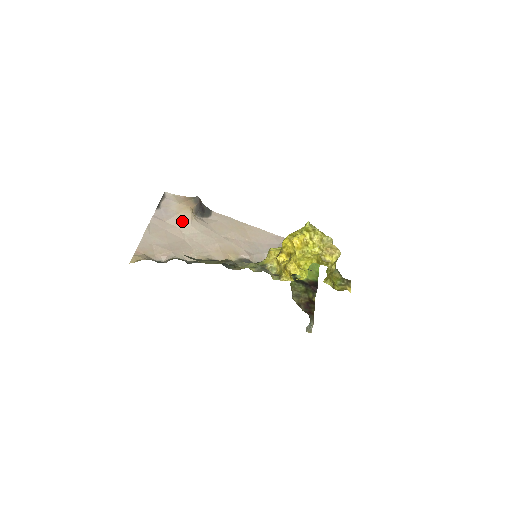
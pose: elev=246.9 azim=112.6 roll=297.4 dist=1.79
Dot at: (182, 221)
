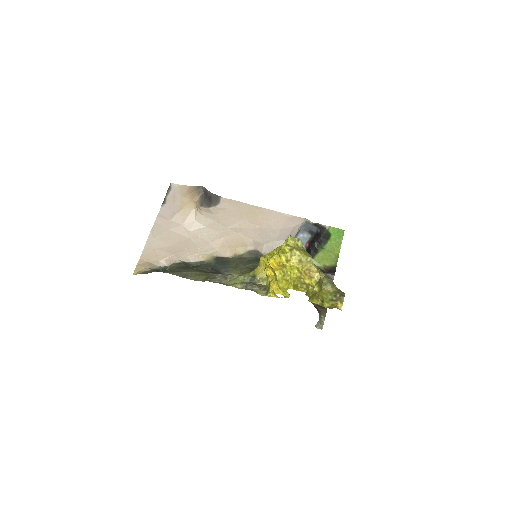
Dot at: (186, 217)
